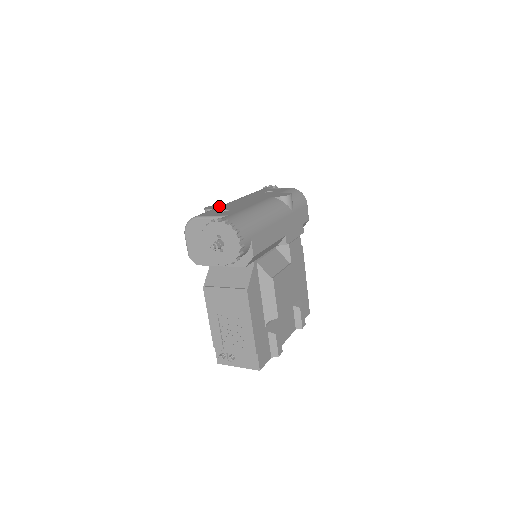
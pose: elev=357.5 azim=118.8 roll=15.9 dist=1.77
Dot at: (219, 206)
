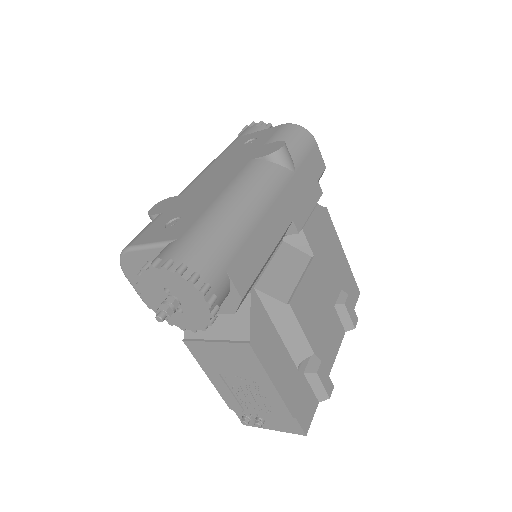
Dot at: (169, 203)
